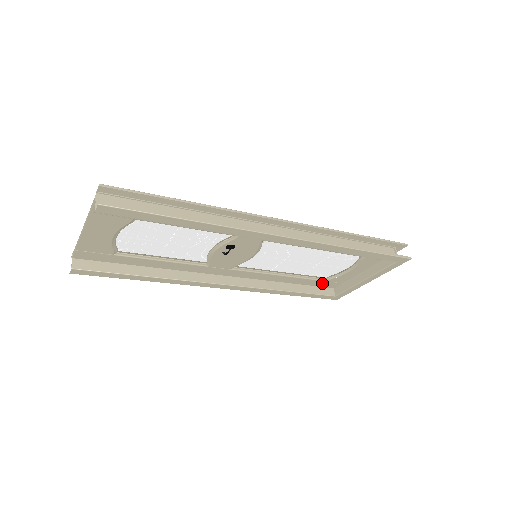
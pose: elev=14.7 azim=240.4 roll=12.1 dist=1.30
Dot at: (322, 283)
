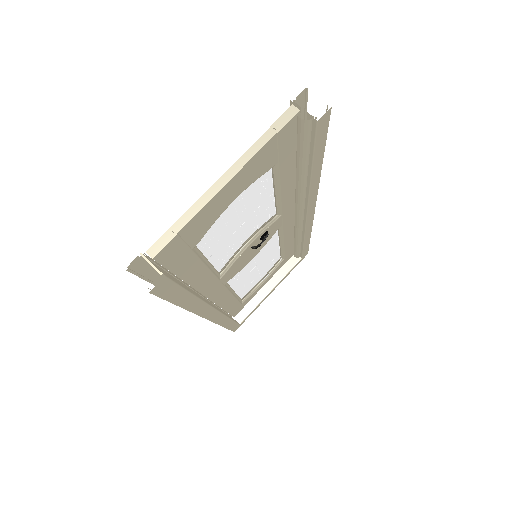
Dot at: (237, 308)
